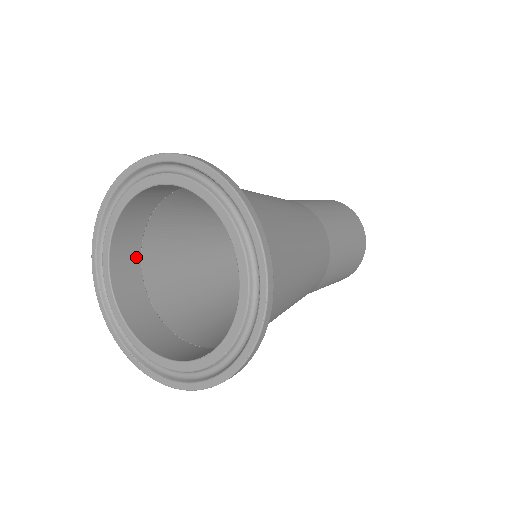
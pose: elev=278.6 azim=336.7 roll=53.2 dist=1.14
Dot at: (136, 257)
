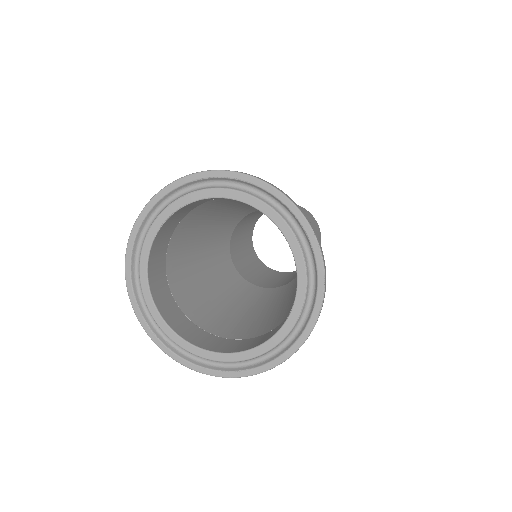
Dot at: (172, 303)
